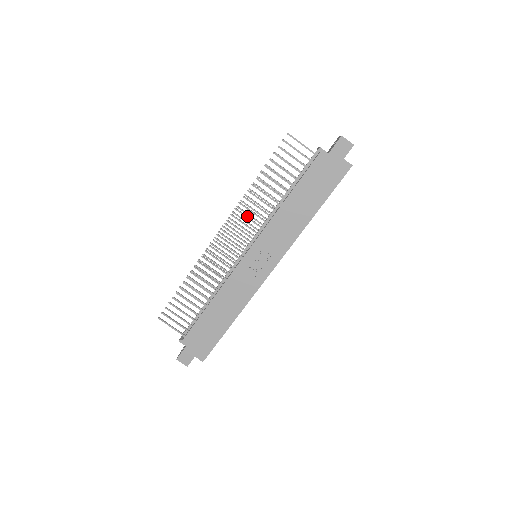
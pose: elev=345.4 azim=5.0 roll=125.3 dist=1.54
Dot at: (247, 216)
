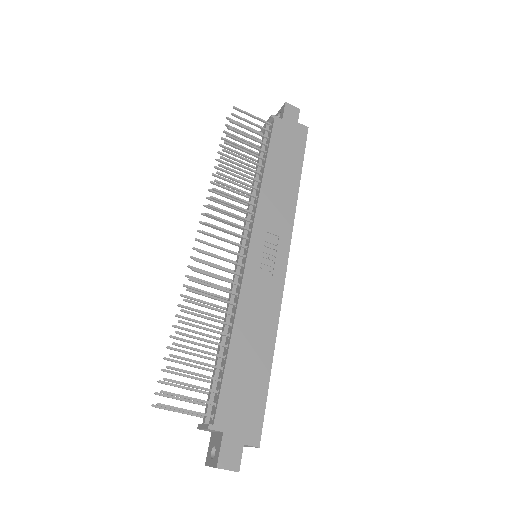
Dot at: (228, 203)
